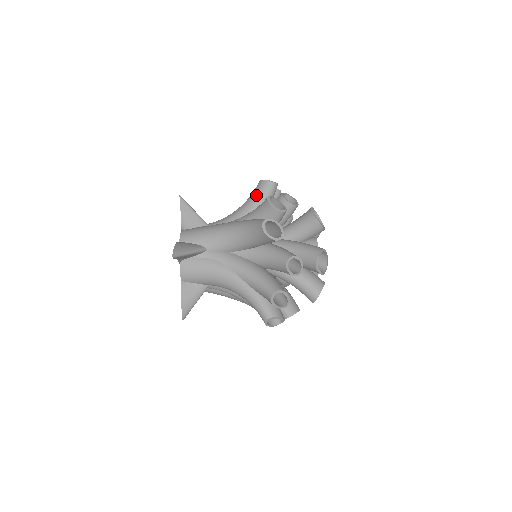
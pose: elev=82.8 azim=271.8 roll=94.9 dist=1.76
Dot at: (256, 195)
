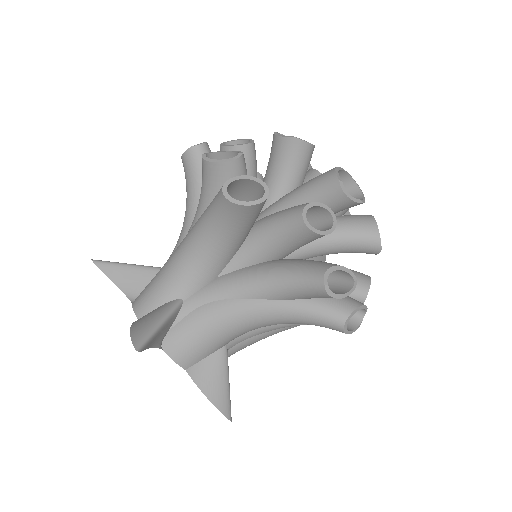
Dot at: (191, 180)
